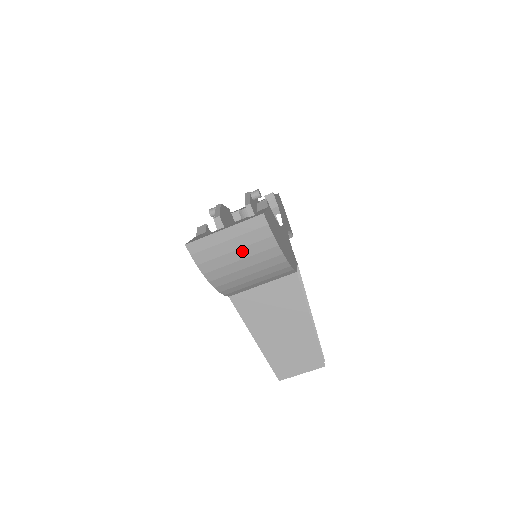
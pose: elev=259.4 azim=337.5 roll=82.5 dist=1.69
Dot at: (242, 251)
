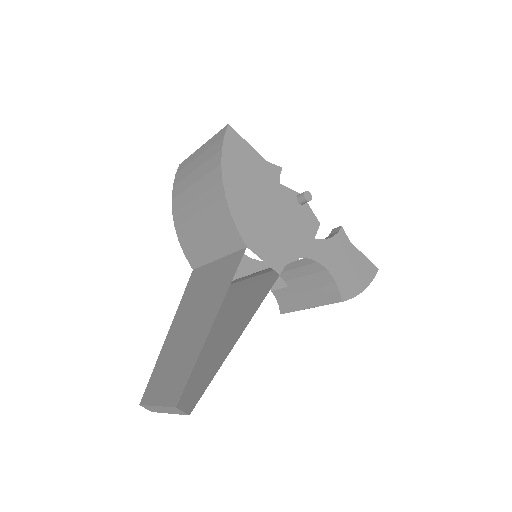
Dot at: (199, 171)
